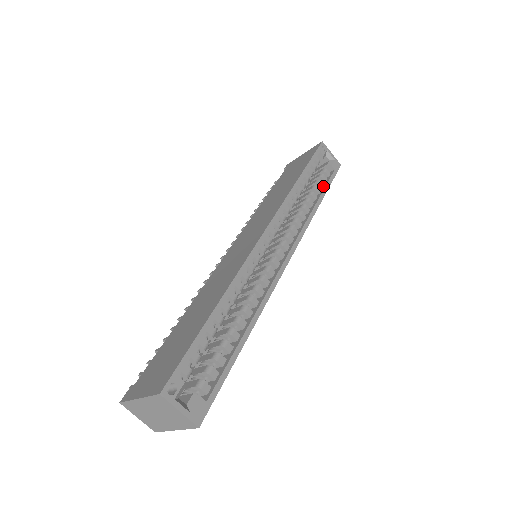
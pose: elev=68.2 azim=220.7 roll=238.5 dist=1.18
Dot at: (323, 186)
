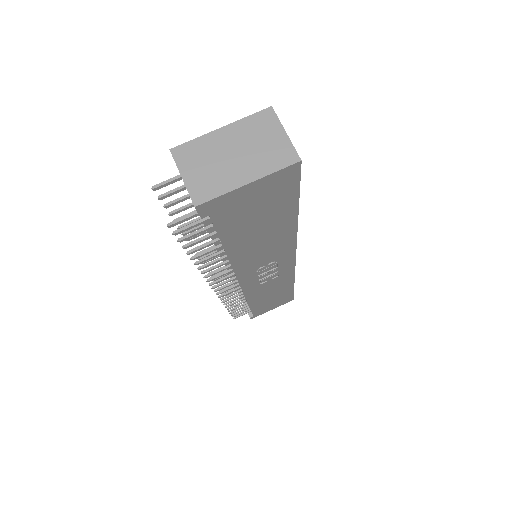
Dot at: occluded
